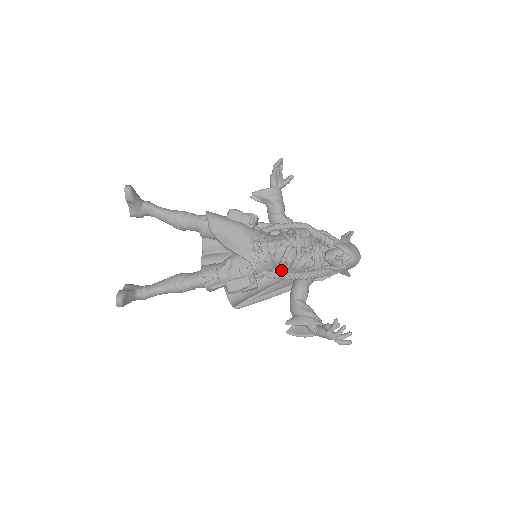
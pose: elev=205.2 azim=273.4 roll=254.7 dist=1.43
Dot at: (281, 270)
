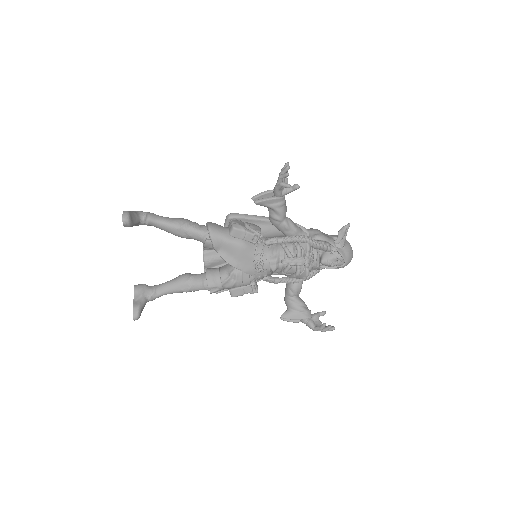
Dot at: occluded
